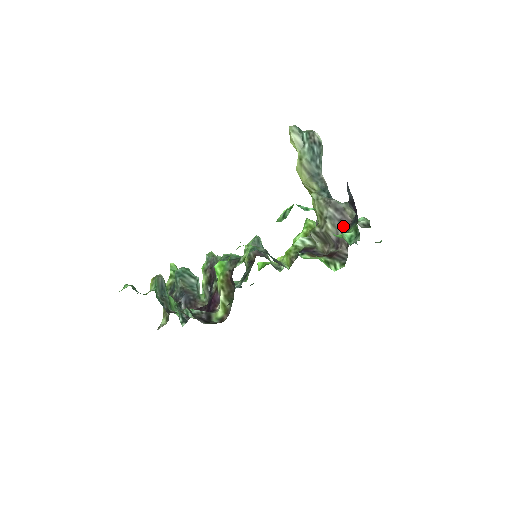
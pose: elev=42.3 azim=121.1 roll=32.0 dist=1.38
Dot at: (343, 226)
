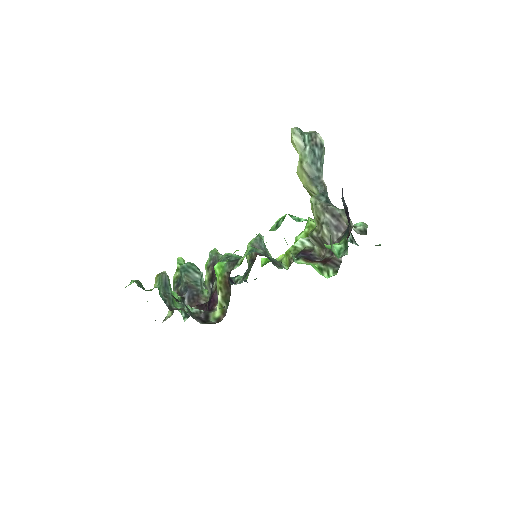
Dot at: (339, 232)
